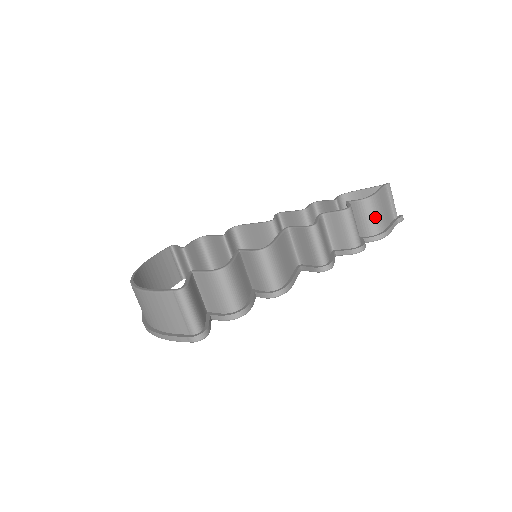
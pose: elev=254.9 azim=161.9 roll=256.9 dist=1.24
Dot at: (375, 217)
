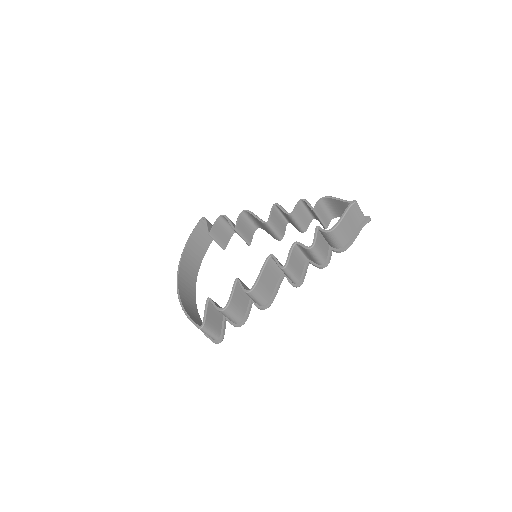
Dot at: (338, 240)
